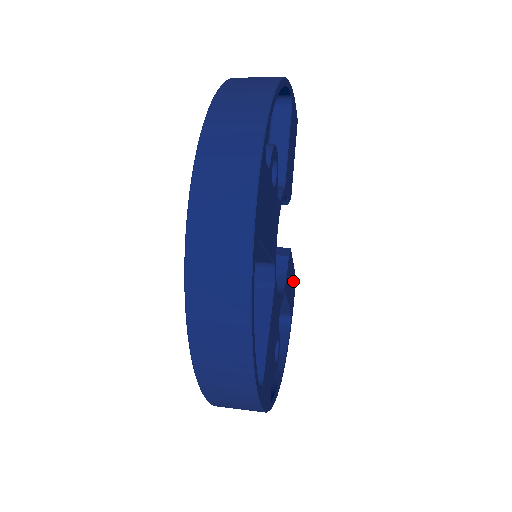
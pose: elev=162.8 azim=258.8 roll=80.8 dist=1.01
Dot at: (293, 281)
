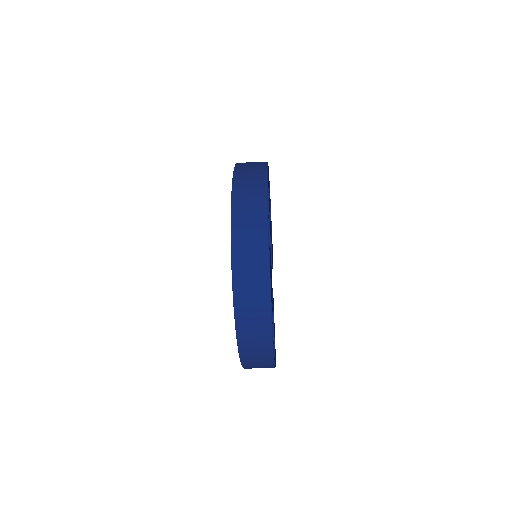
Dot at: occluded
